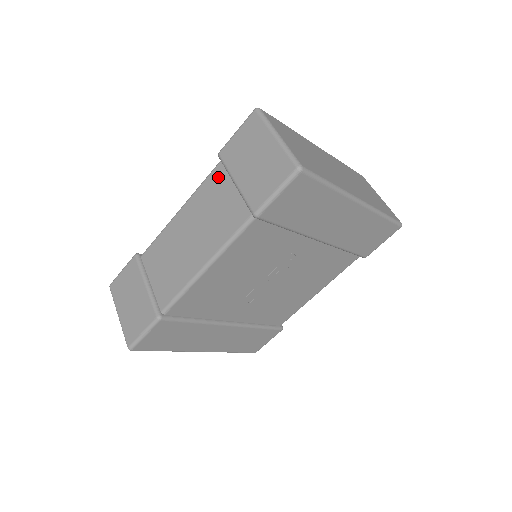
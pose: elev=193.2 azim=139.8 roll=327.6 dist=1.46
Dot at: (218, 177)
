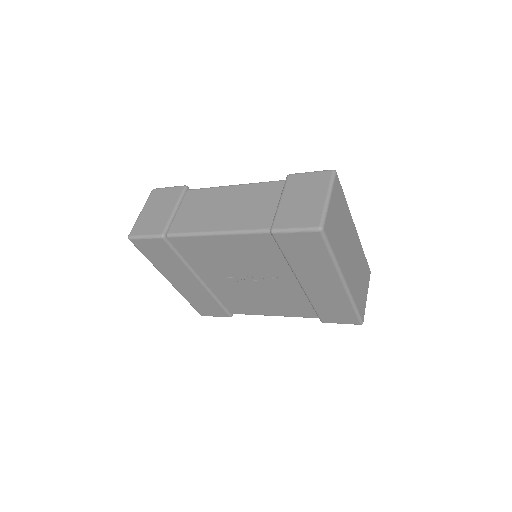
Dot at: (275, 188)
